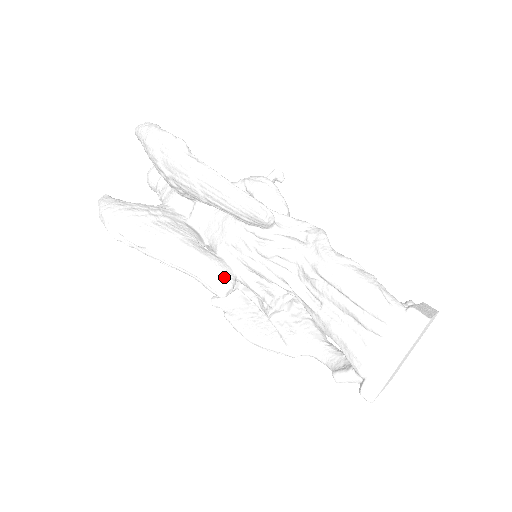
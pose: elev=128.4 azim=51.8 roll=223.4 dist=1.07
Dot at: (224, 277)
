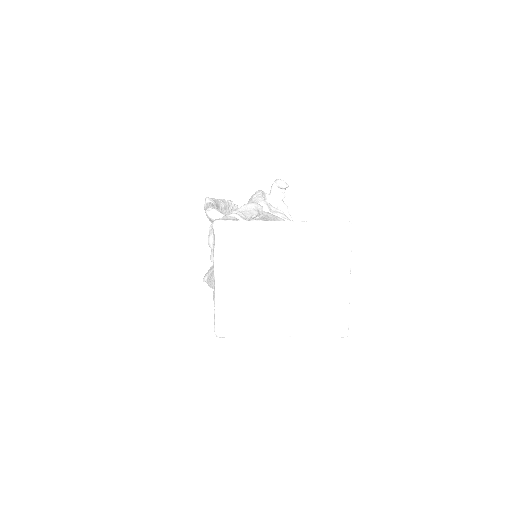
Dot at: occluded
